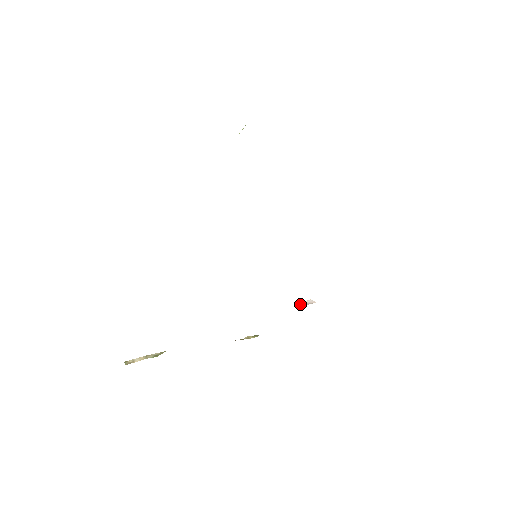
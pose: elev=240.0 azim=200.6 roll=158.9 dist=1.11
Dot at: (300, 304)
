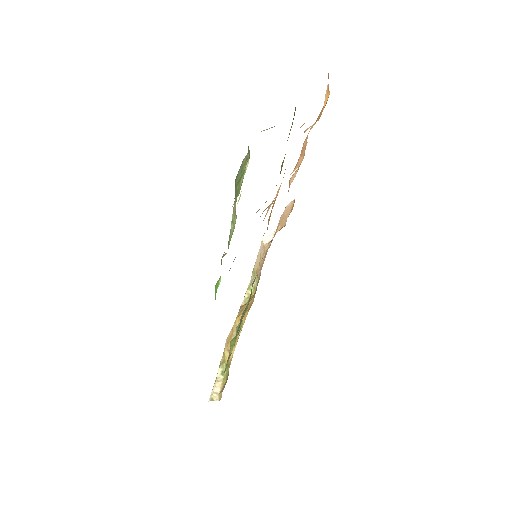
Dot at: (264, 242)
